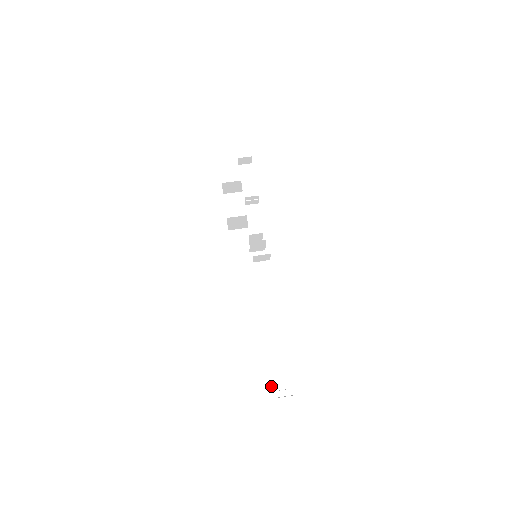
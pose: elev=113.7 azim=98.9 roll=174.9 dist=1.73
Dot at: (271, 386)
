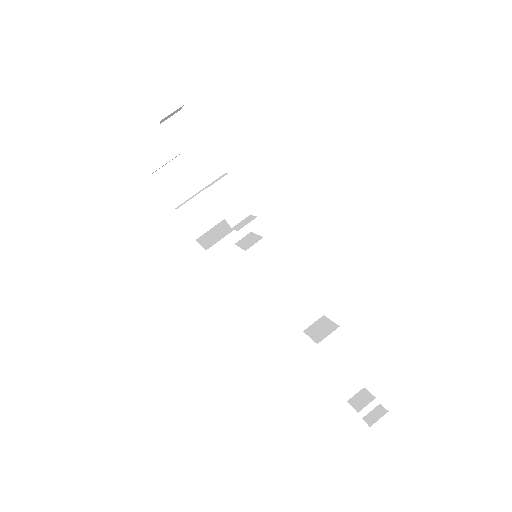
Dot at: (344, 396)
